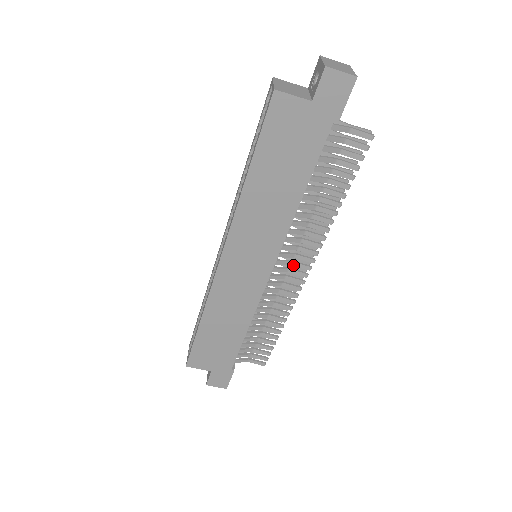
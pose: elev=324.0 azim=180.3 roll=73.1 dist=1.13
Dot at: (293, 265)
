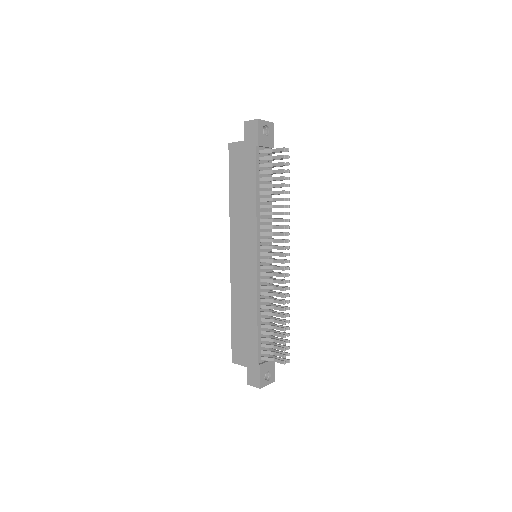
Dot at: (274, 255)
